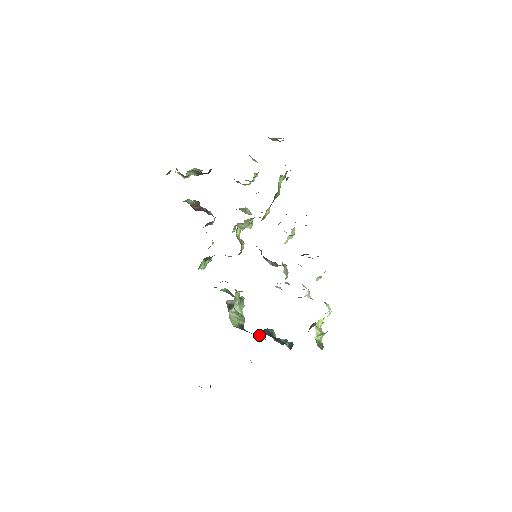
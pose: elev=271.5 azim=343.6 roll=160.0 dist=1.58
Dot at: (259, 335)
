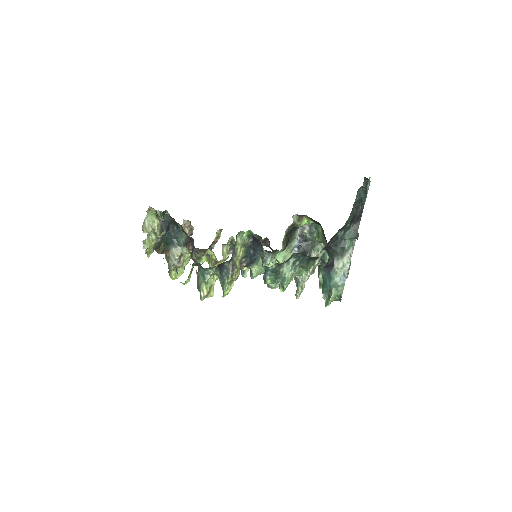
Dot at: occluded
